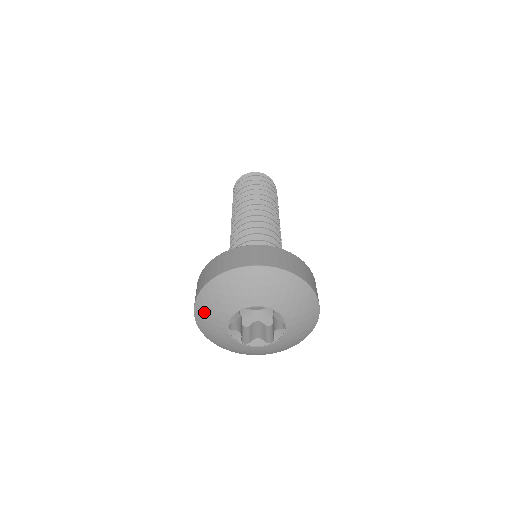
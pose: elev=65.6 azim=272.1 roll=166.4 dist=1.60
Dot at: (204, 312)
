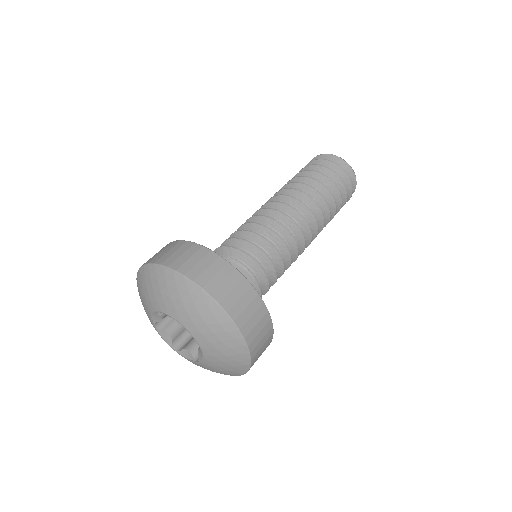
Dot at: (153, 279)
